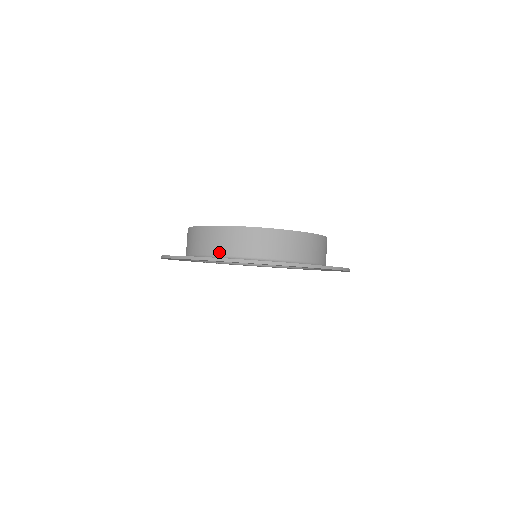
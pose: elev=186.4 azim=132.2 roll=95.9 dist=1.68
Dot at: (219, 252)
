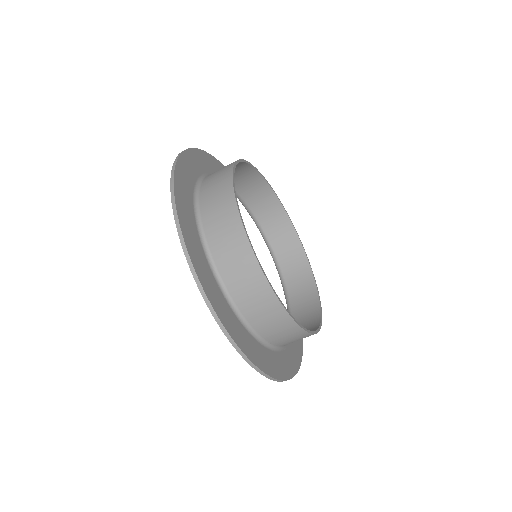
Dot at: (239, 302)
